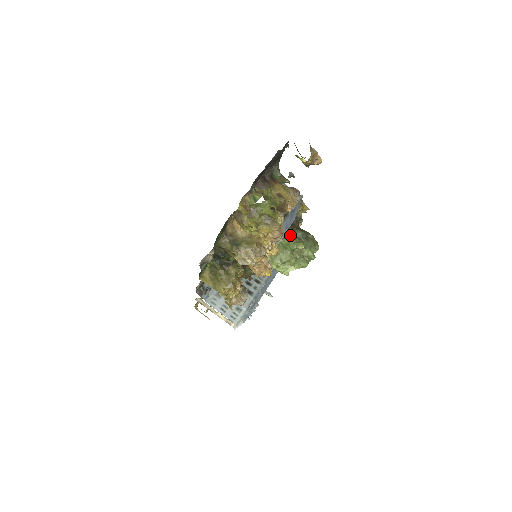
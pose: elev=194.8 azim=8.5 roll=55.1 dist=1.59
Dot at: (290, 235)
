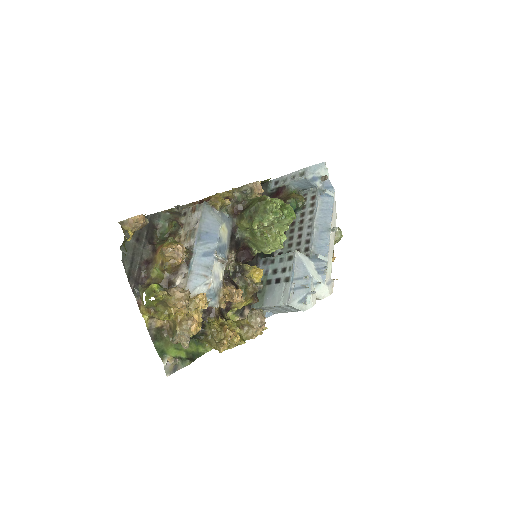
Dot at: (244, 225)
